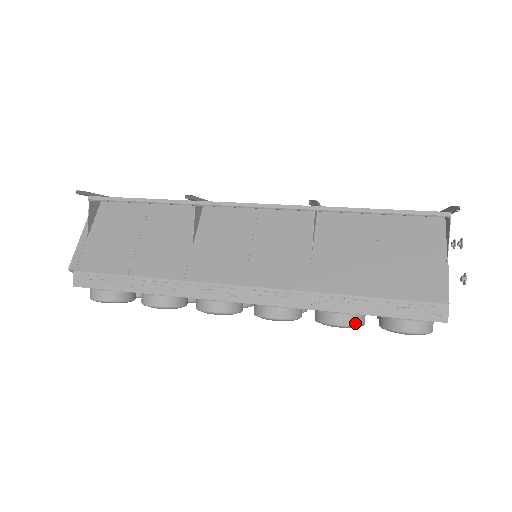
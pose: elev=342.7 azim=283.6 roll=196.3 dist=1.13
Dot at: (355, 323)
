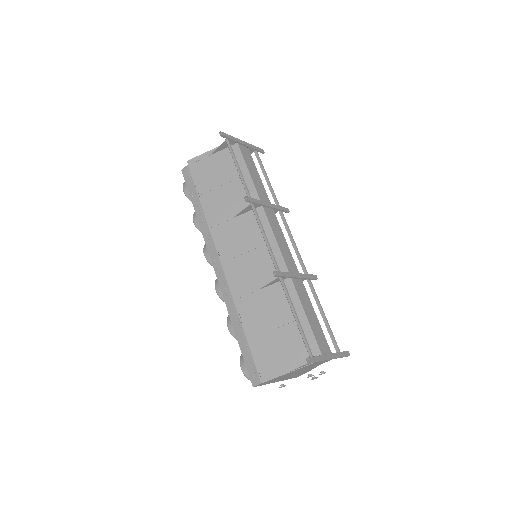
Dot at: (235, 336)
